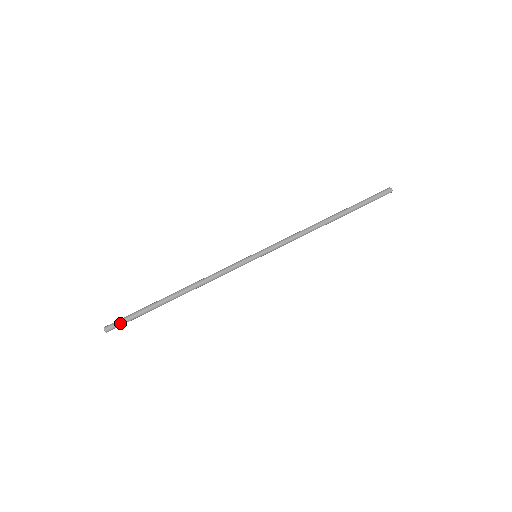
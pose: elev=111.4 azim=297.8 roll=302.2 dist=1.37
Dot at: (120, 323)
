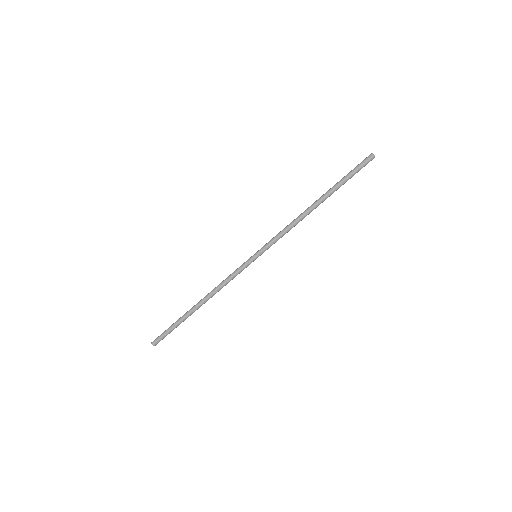
Dot at: (163, 338)
